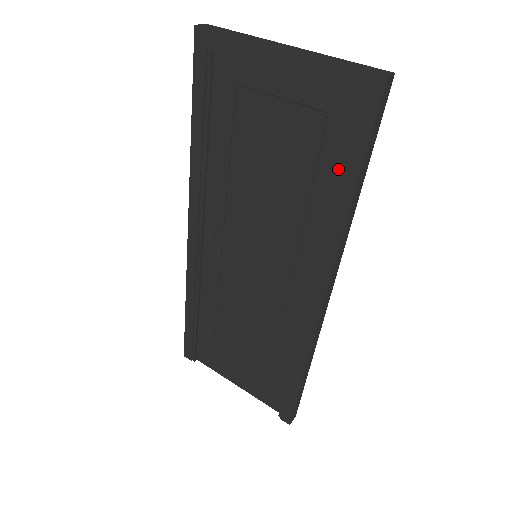
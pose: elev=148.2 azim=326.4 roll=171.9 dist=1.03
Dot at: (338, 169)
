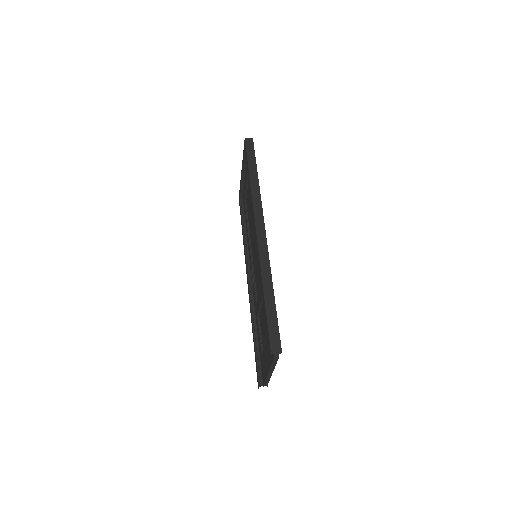
Dot at: occluded
